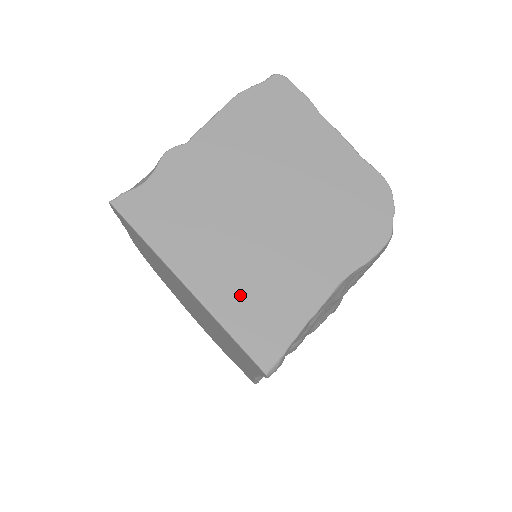
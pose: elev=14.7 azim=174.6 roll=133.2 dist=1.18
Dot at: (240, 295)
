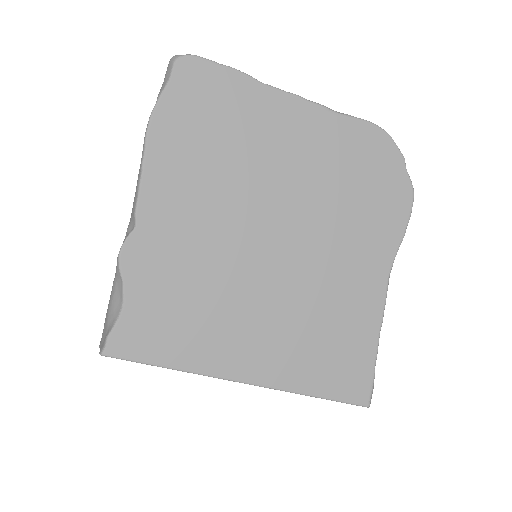
Dot at: (302, 355)
